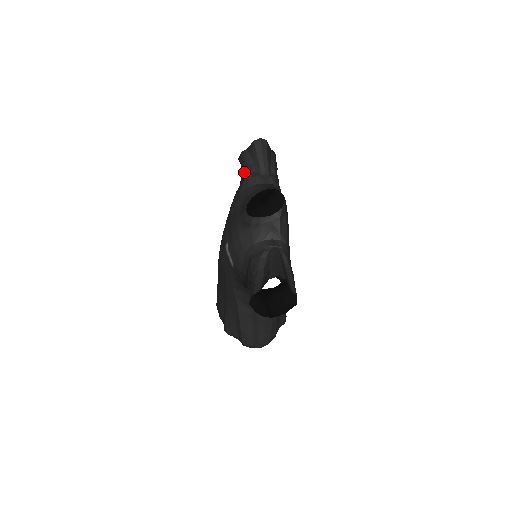
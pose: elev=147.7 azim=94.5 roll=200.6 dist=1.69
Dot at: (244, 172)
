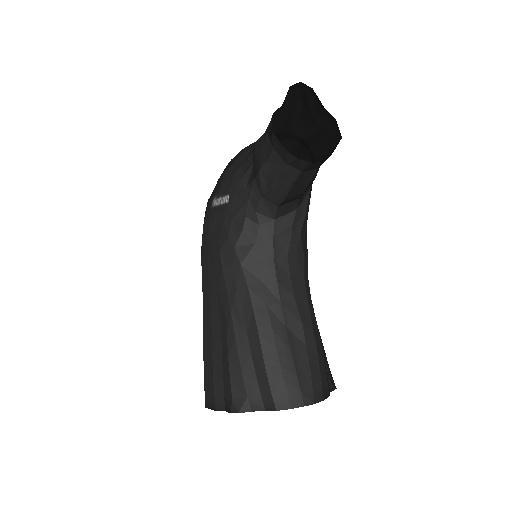
Dot at: occluded
